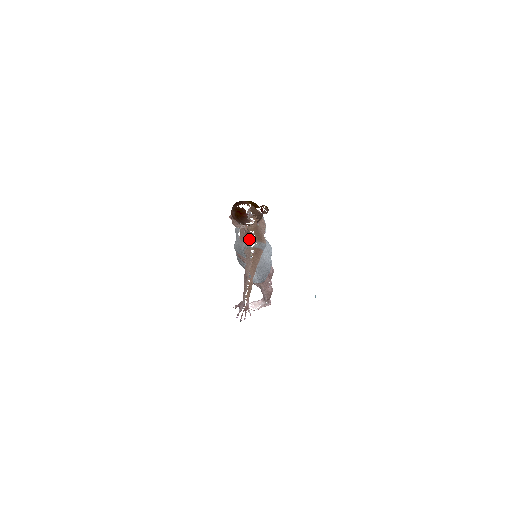
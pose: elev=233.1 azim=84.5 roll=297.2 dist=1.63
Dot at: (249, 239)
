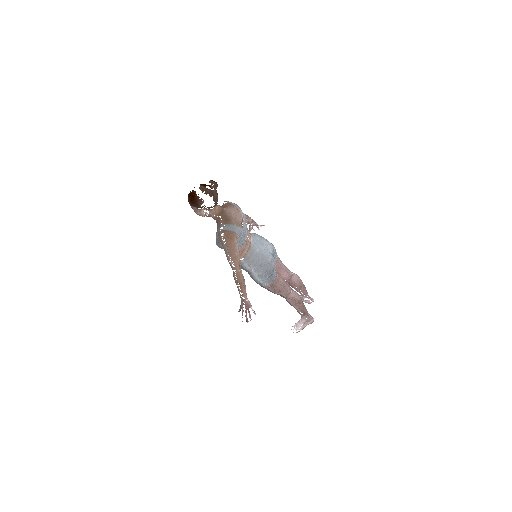
Dot at: (219, 225)
